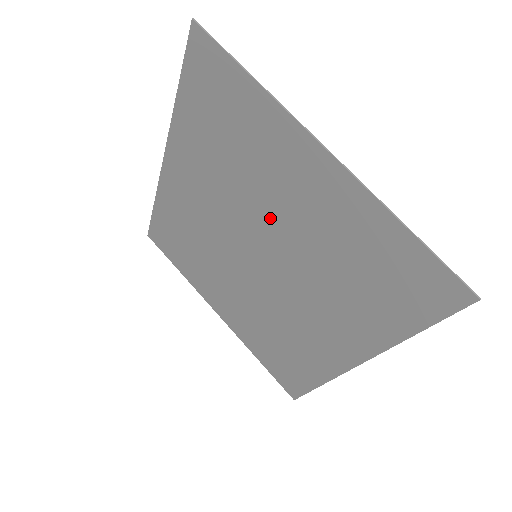
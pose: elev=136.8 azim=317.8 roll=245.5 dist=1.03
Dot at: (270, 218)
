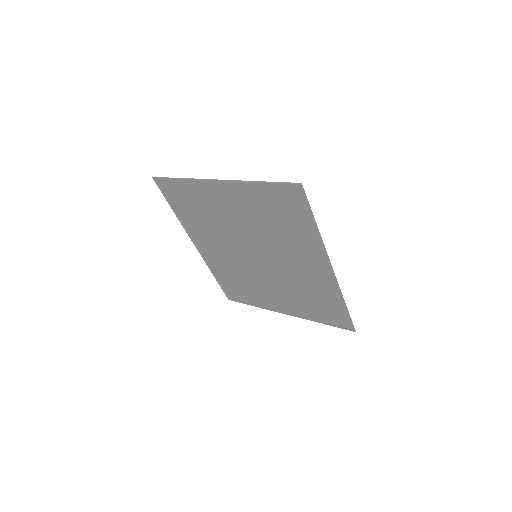
Dot at: (239, 230)
